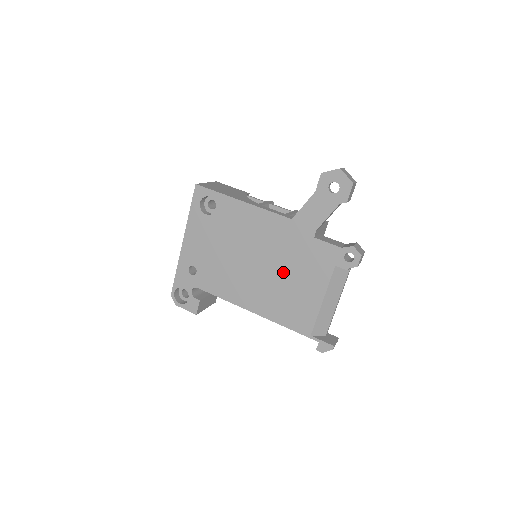
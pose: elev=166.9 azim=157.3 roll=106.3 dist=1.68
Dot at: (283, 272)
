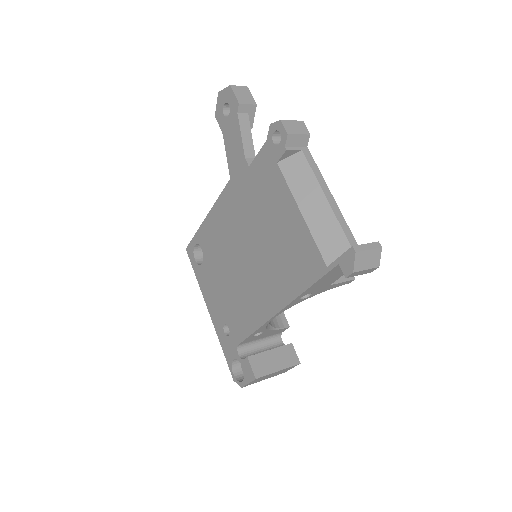
Dot at: (260, 233)
